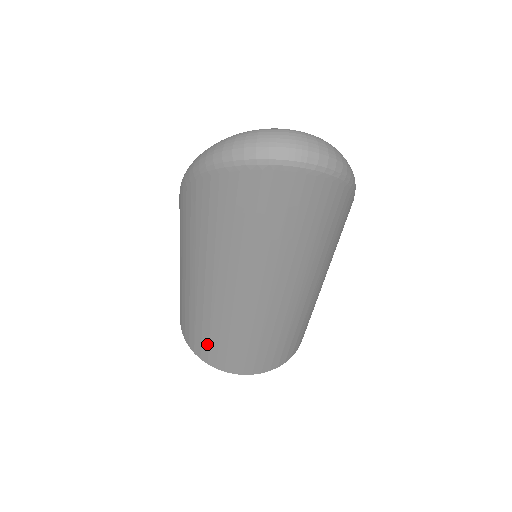
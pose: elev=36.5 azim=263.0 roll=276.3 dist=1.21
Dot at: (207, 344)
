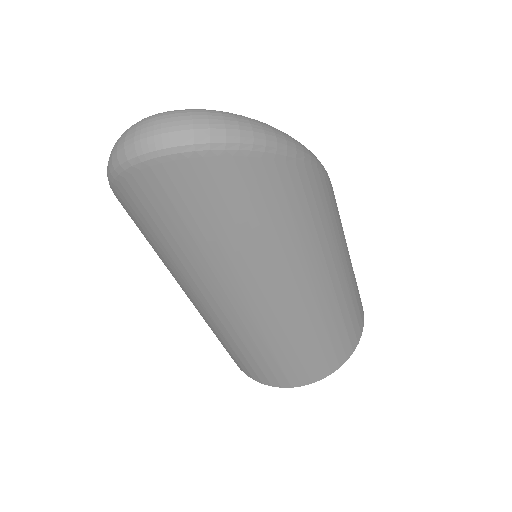
Dot at: (239, 360)
